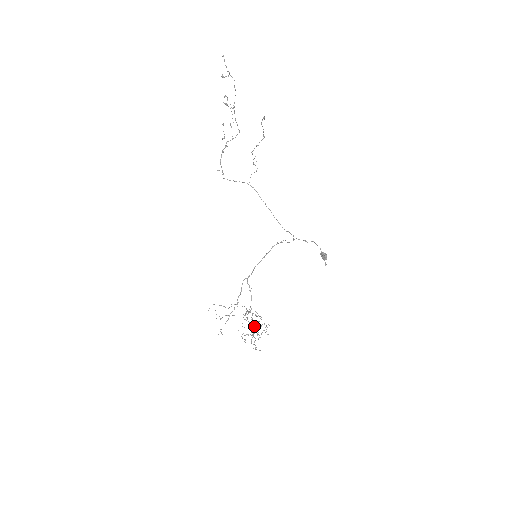
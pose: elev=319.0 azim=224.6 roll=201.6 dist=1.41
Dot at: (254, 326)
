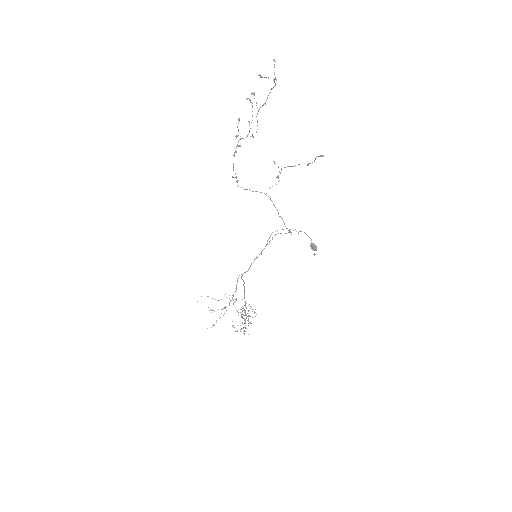
Dot at: (246, 317)
